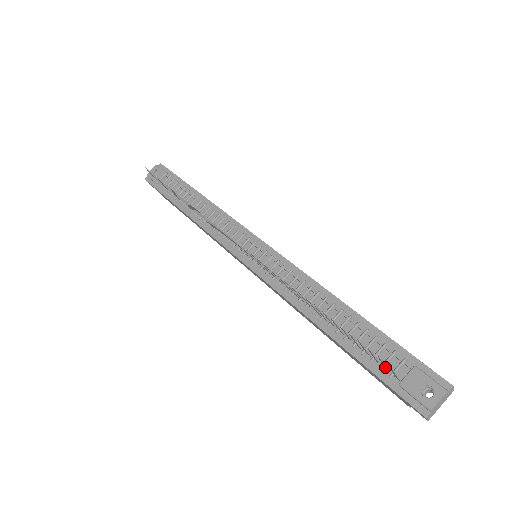
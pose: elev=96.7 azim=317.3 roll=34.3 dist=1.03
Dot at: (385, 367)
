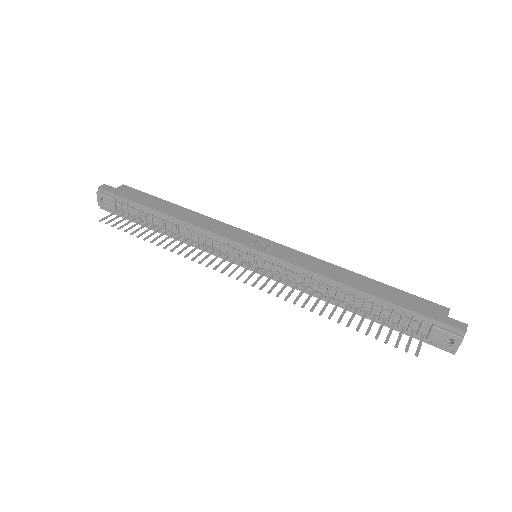
Dot at: (411, 337)
